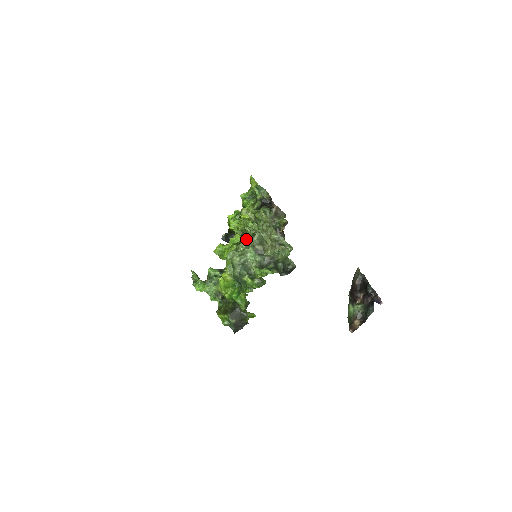
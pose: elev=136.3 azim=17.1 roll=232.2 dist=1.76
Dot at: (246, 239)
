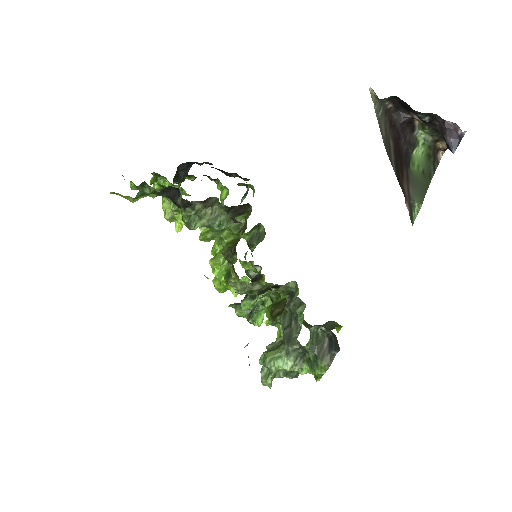
Dot at: (232, 286)
